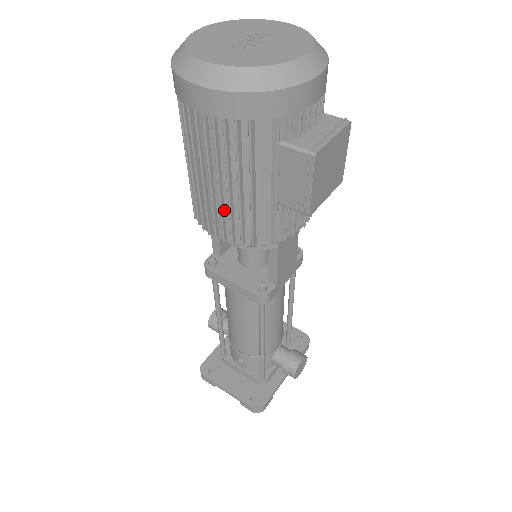
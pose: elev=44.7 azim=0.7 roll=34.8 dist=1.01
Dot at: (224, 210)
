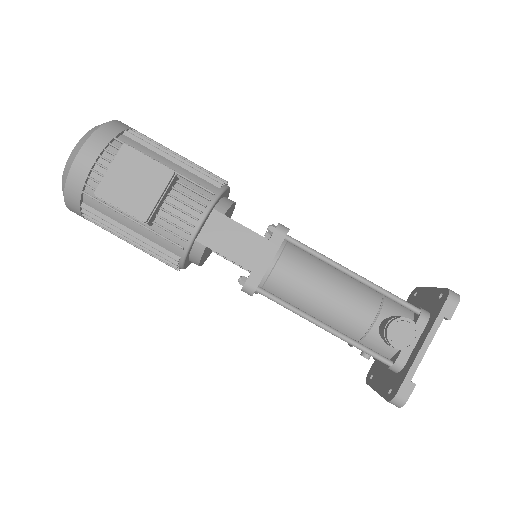
Dot at: (152, 252)
